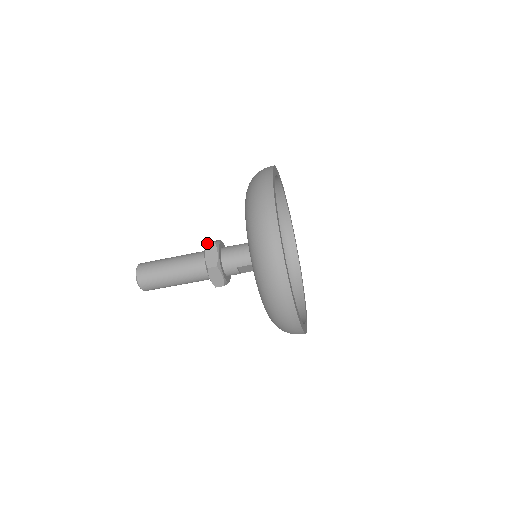
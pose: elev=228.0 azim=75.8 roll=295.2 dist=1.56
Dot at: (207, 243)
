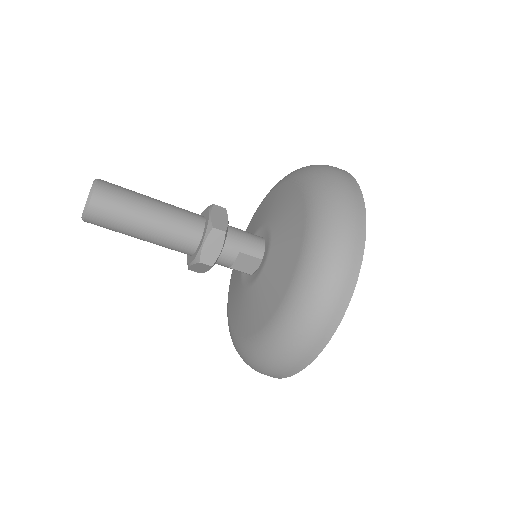
Dot at: (212, 205)
